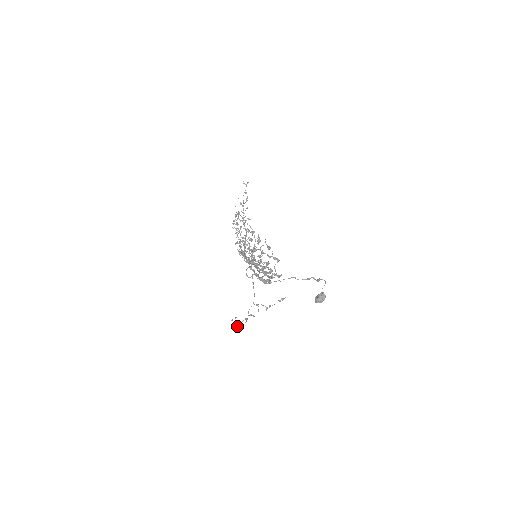
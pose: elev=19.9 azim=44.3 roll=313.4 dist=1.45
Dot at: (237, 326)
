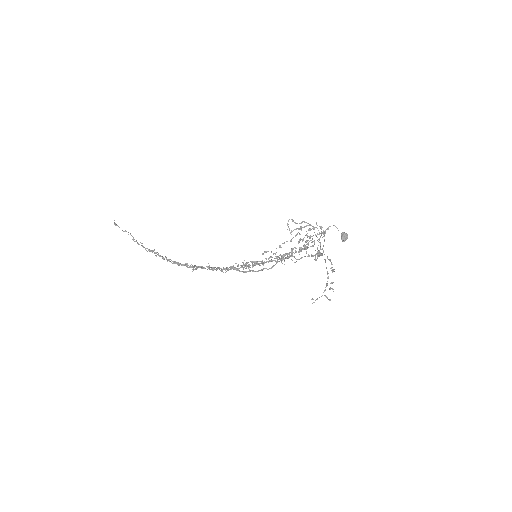
Dot at: (330, 299)
